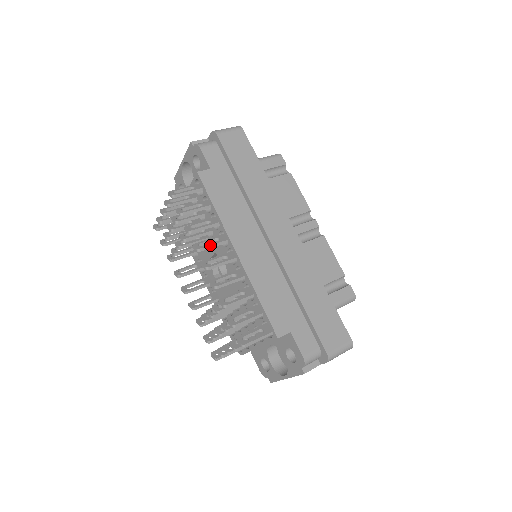
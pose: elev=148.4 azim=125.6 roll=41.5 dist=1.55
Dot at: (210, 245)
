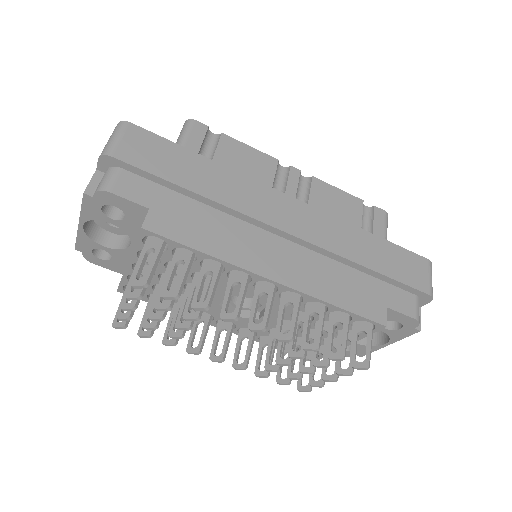
Dot at: (241, 300)
